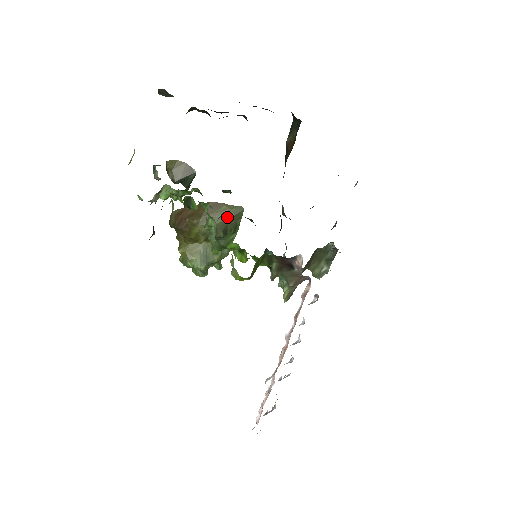
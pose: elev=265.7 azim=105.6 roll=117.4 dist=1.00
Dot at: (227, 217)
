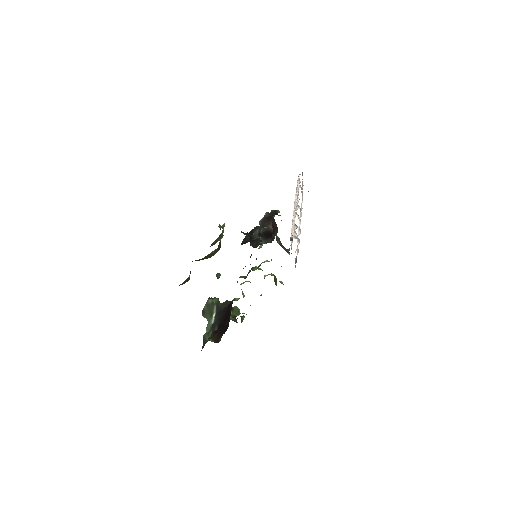
Dot at: (216, 251)
